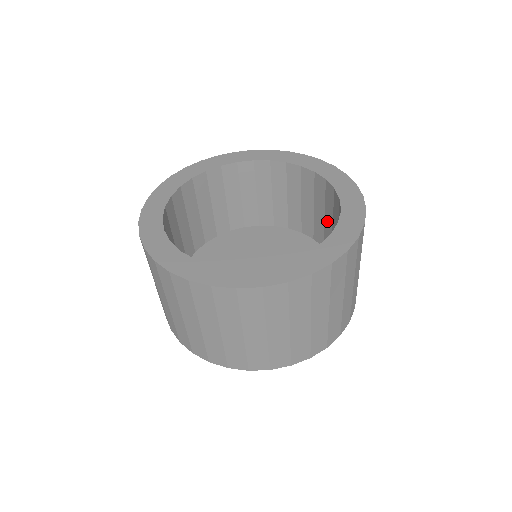
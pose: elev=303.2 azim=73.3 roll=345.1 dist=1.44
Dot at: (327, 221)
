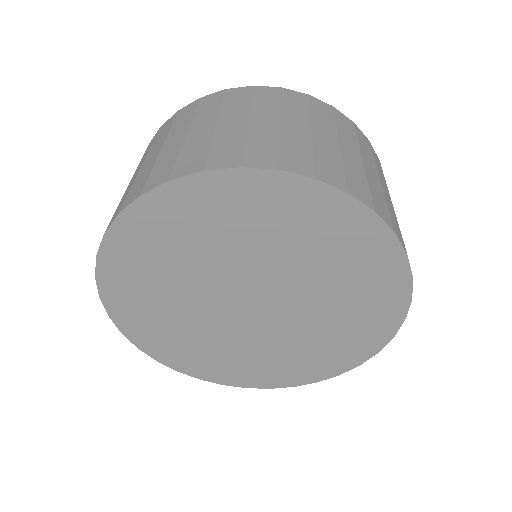
Dot at: occluded
